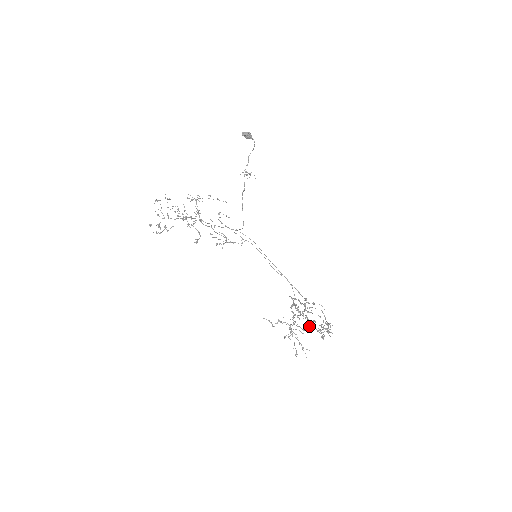
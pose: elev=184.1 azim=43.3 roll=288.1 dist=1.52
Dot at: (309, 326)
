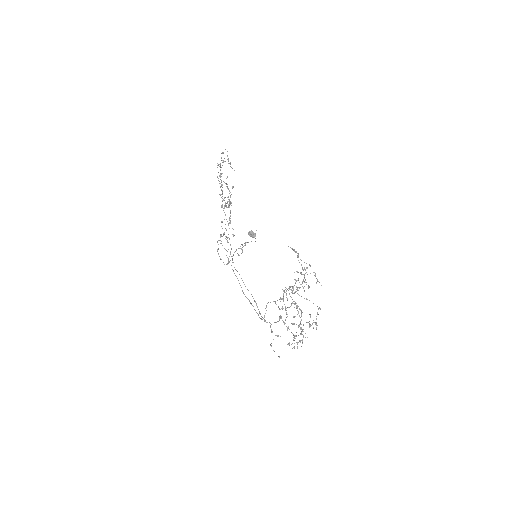
Dot at: (293, 316)
